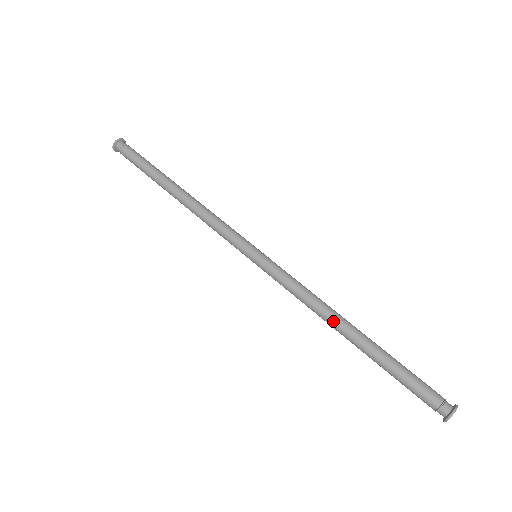
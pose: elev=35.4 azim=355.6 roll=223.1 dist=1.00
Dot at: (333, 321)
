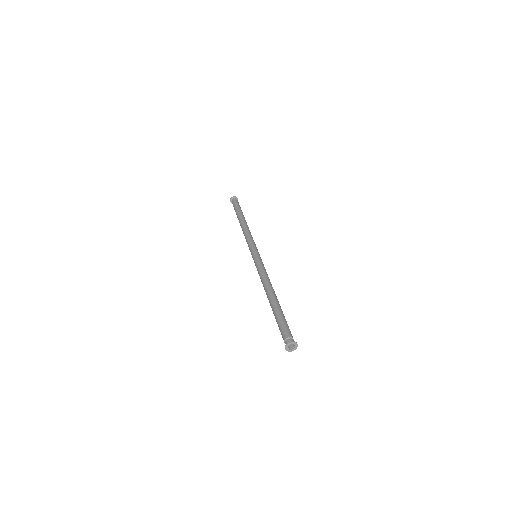
Dot at: (267, 288)
